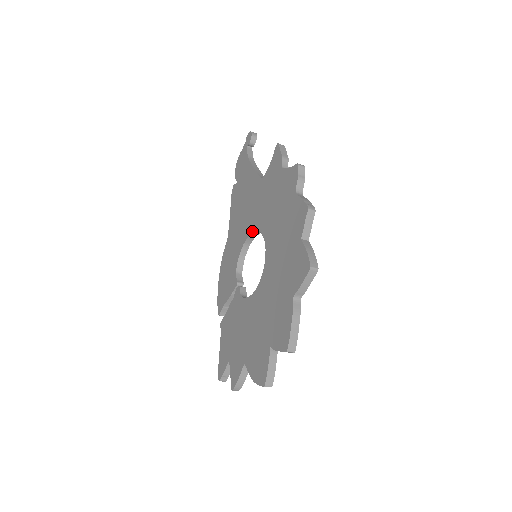
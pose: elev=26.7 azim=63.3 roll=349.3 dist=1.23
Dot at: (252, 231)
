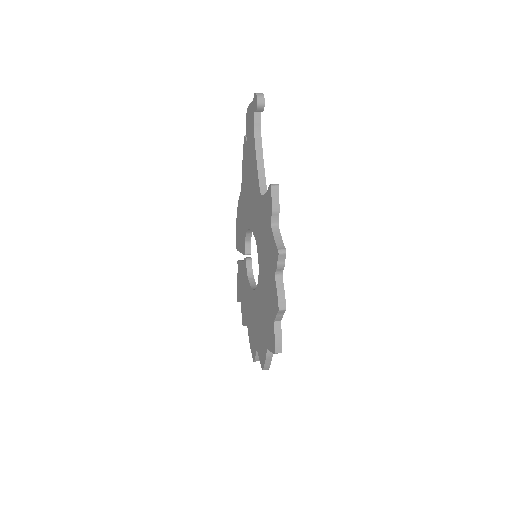
Dot at: (253, 233)
